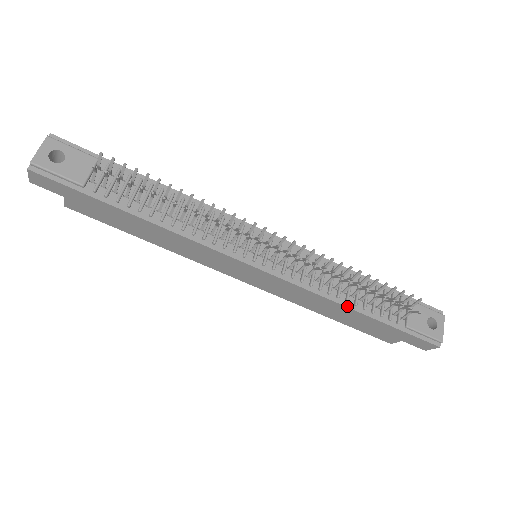
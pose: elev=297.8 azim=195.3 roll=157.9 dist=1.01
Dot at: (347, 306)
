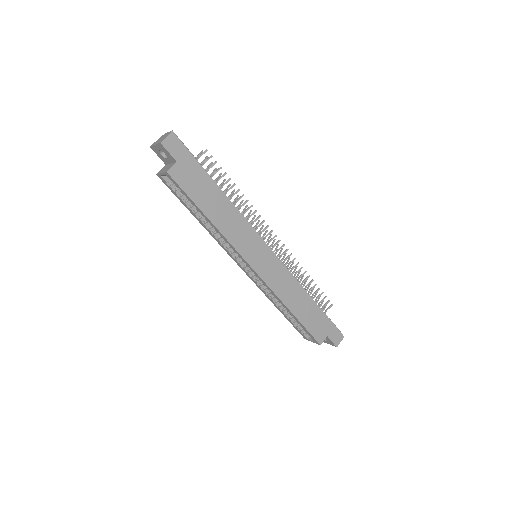
Dot at: occluded
